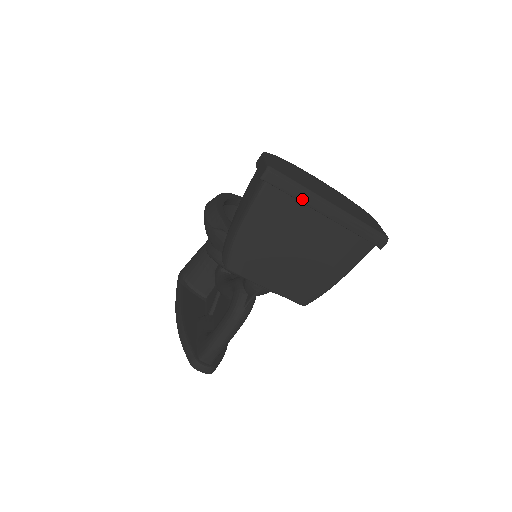
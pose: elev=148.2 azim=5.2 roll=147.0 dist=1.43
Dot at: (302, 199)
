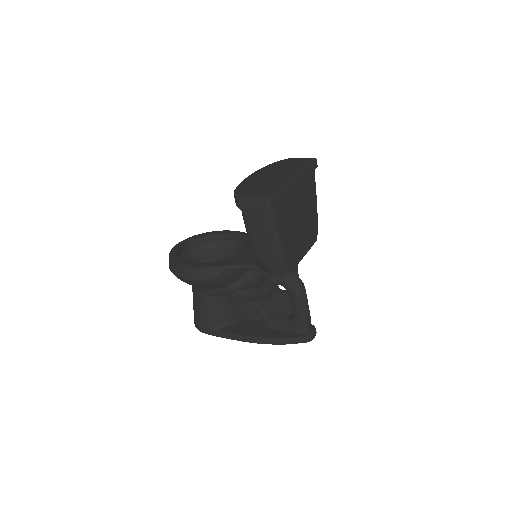
Dot at: (287, 192)
